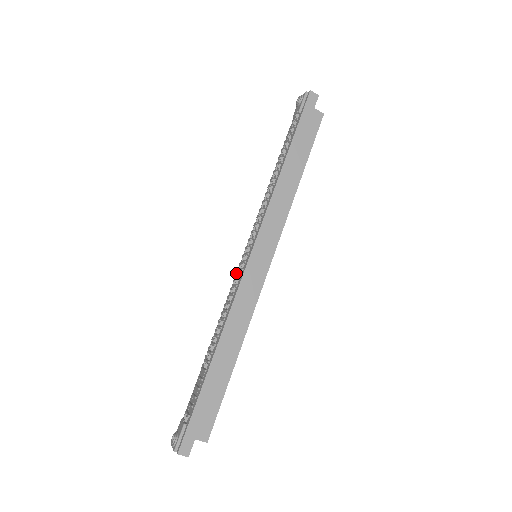
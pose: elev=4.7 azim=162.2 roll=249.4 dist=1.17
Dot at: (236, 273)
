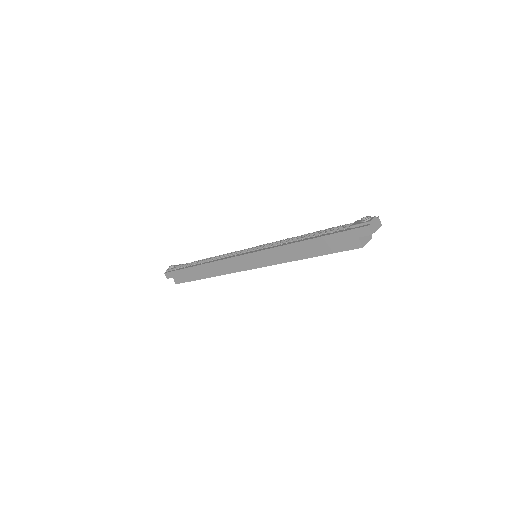
Dot at: (237, 251)
